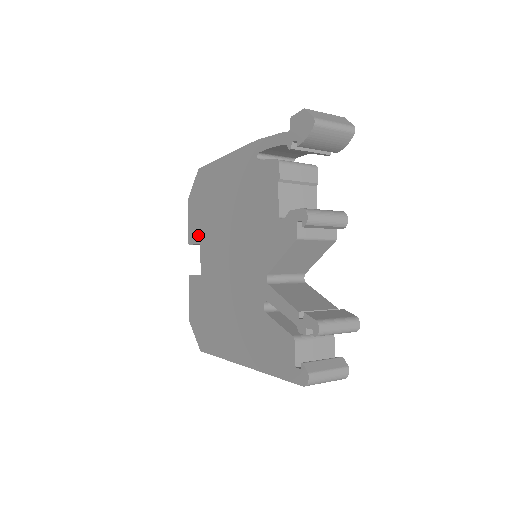
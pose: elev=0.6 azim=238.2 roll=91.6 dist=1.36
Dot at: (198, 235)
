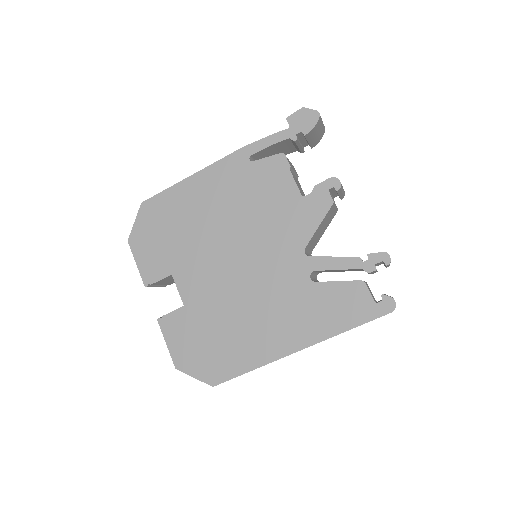
Dot at: (164, 268)
